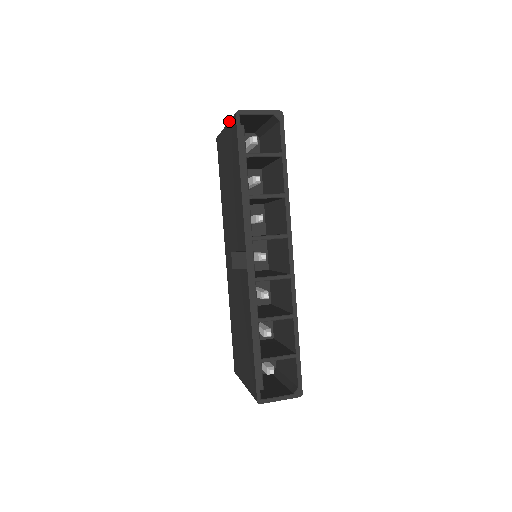
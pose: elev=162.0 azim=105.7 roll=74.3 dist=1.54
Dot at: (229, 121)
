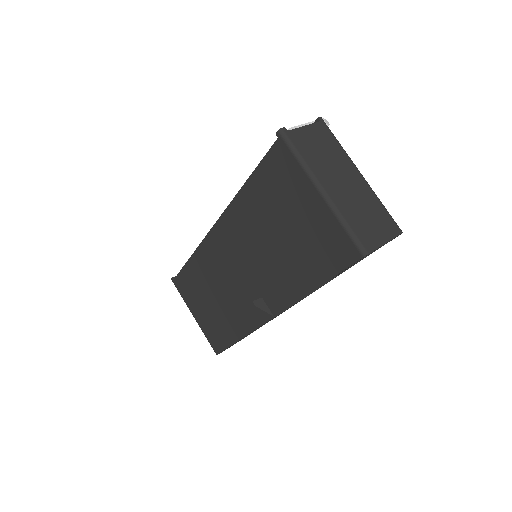
Dot at: (339, 221)
